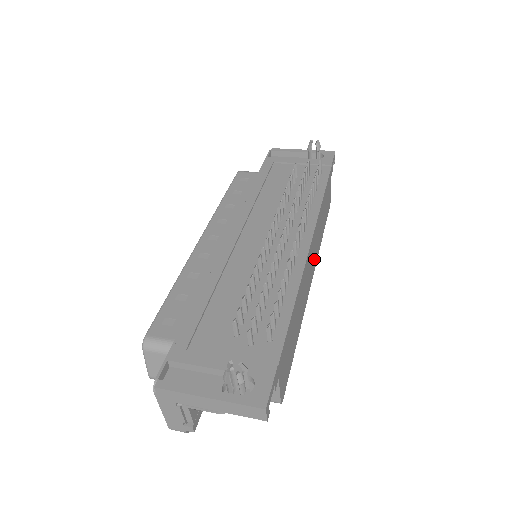
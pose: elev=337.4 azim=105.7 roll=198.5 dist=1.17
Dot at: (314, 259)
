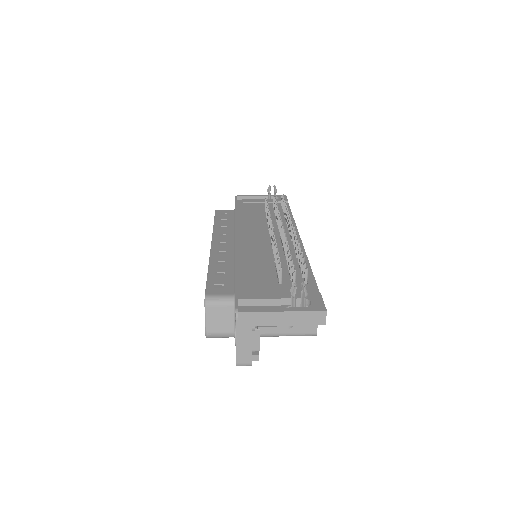
Dot at: occluded
